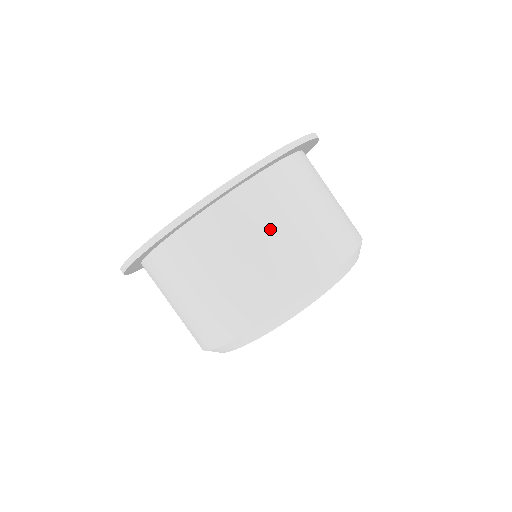
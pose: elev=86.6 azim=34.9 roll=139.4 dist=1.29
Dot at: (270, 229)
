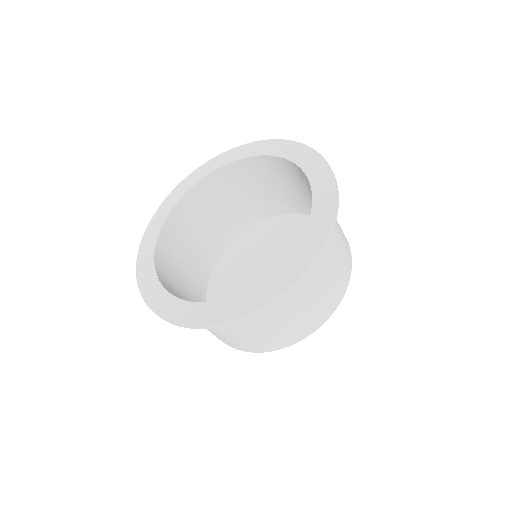
Dot at: occluded
